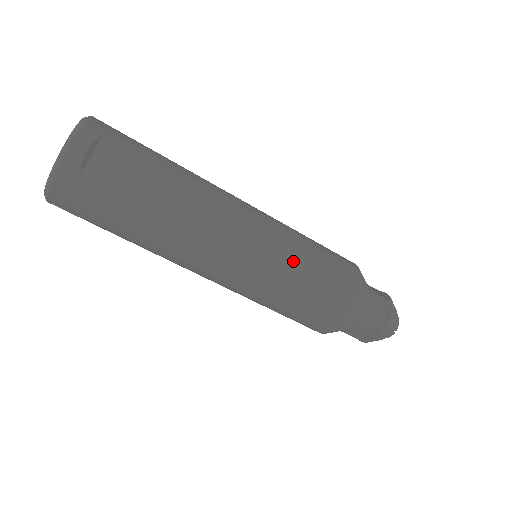
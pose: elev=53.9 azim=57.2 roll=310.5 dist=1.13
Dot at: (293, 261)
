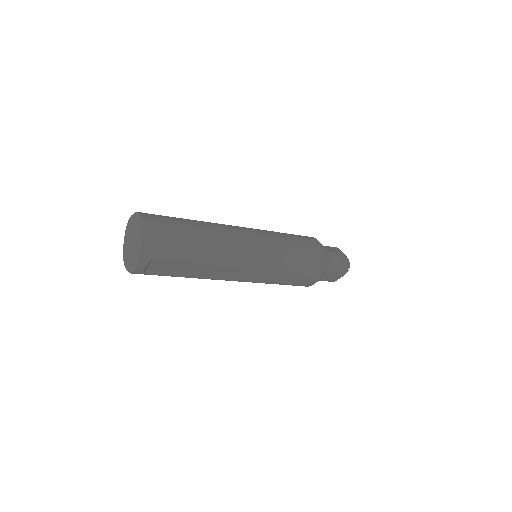
Dot at: (274, 277)
